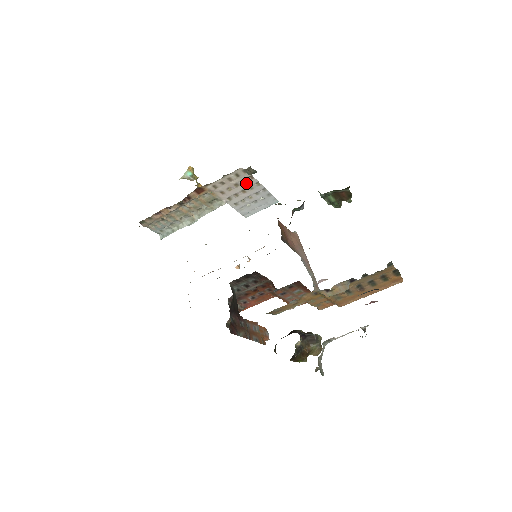
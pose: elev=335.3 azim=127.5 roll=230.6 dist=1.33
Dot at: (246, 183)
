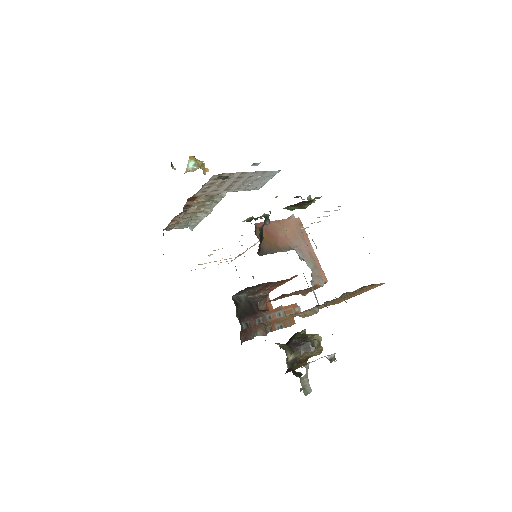
Dot at: (231, 178)
